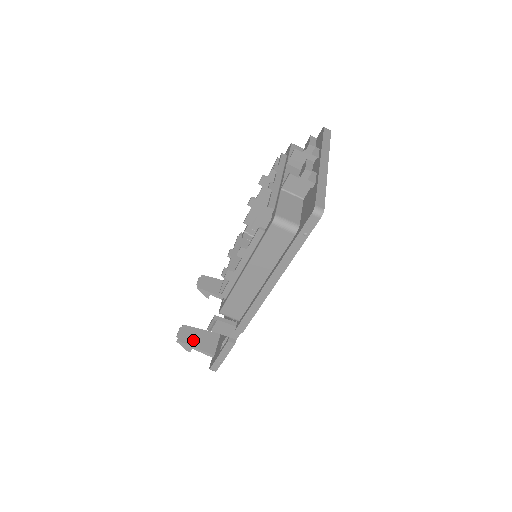
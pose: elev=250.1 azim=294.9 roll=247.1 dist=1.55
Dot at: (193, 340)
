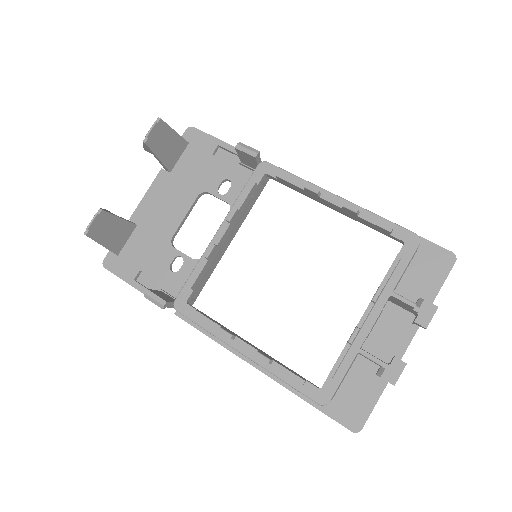
Dot at: (104, 235)
